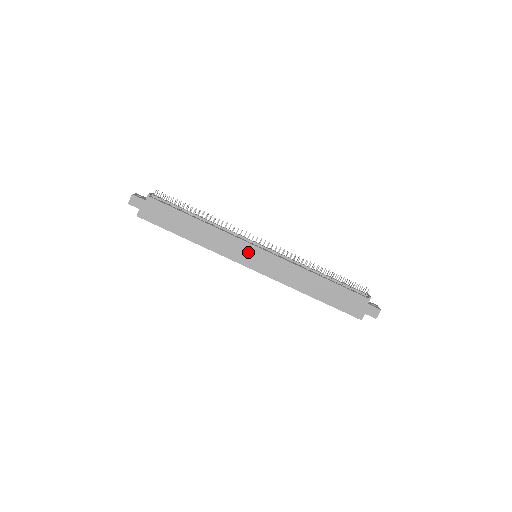
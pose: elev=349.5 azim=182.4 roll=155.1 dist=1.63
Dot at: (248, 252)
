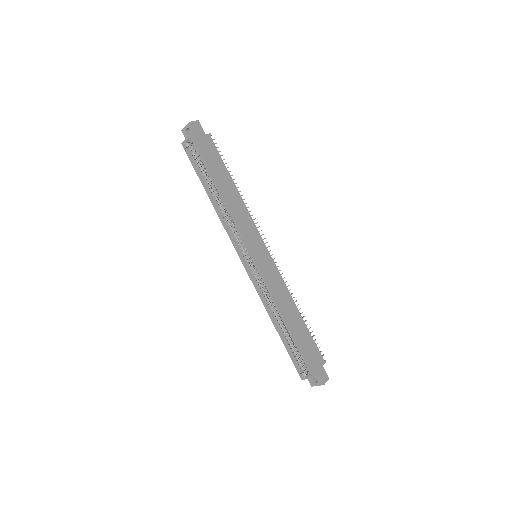
Dot at: (258, 244)
